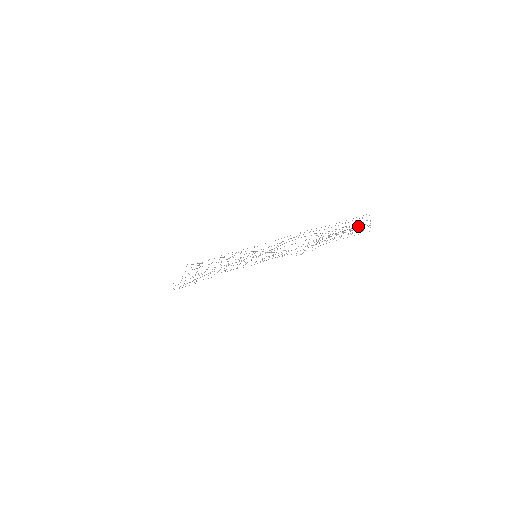
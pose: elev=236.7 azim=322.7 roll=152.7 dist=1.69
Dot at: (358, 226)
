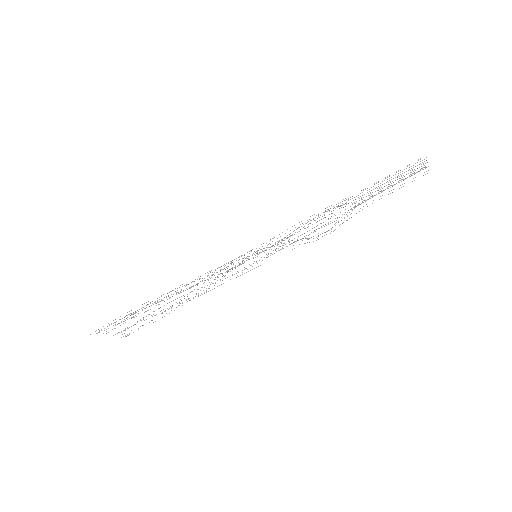
Dot at: (412, 169)
